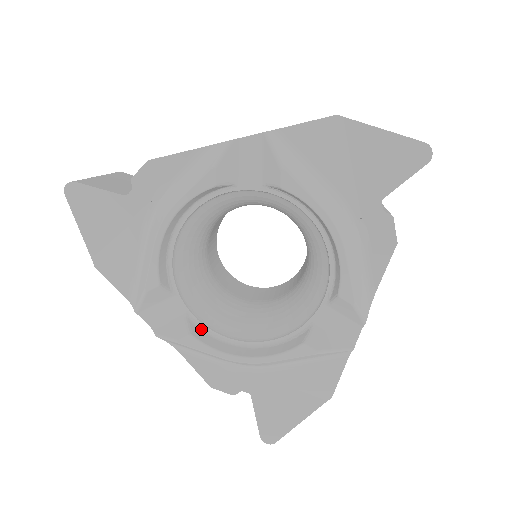
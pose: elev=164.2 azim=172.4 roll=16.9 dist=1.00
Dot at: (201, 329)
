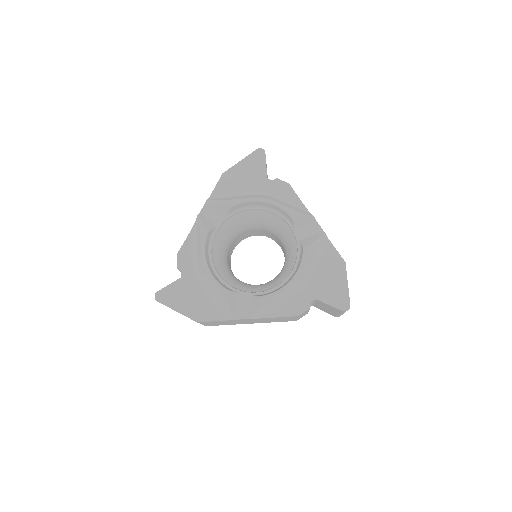
Dot at: (264, 294)
